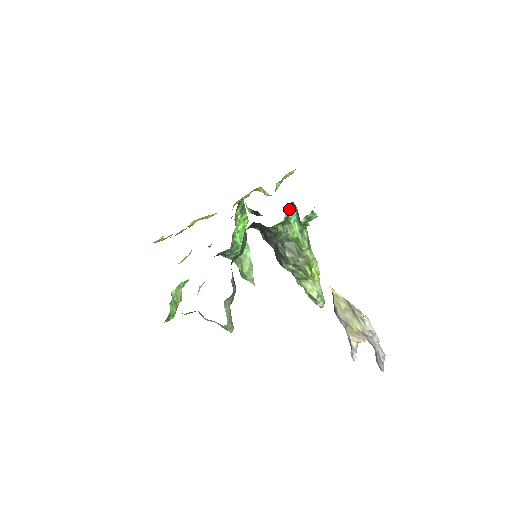
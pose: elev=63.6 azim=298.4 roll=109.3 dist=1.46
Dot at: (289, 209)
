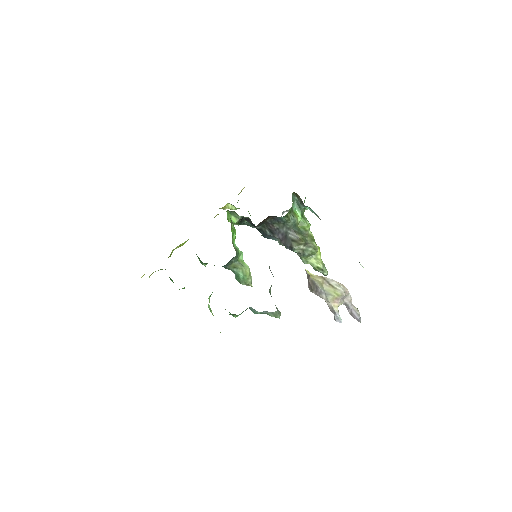
Dot at: (292, 199)
